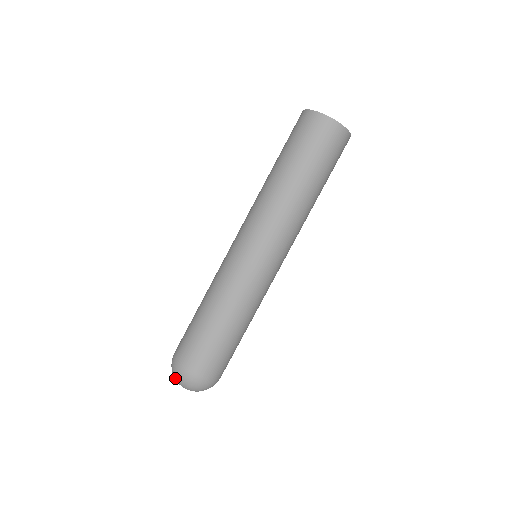
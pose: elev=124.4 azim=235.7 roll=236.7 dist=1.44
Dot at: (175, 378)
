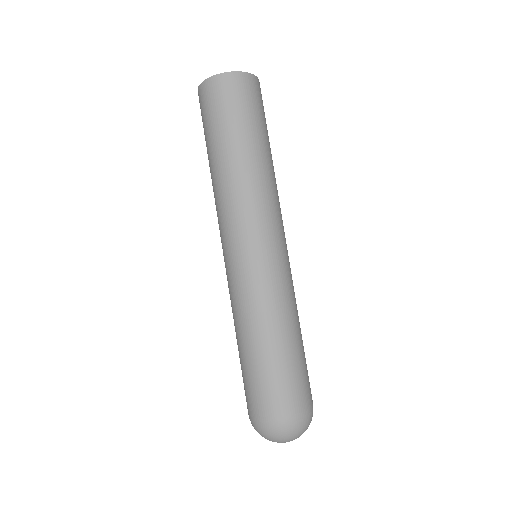
Dot at: (276, 439)
